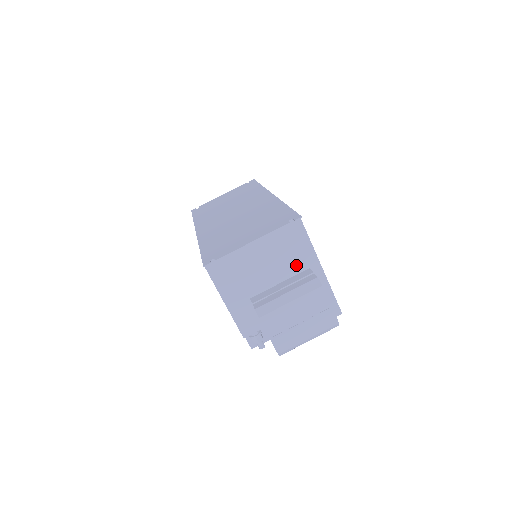
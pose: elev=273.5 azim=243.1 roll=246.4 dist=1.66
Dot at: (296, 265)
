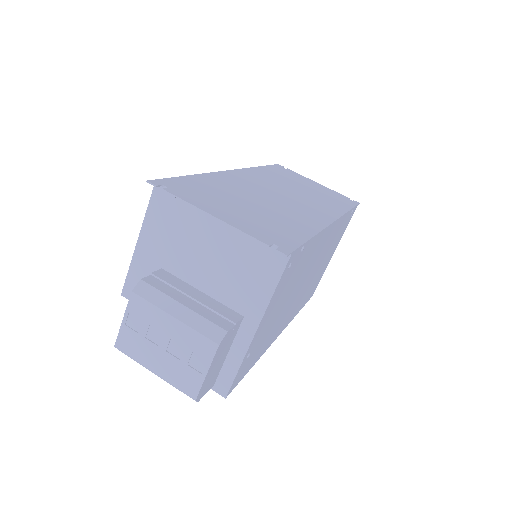
Dot at: (235, 296)
